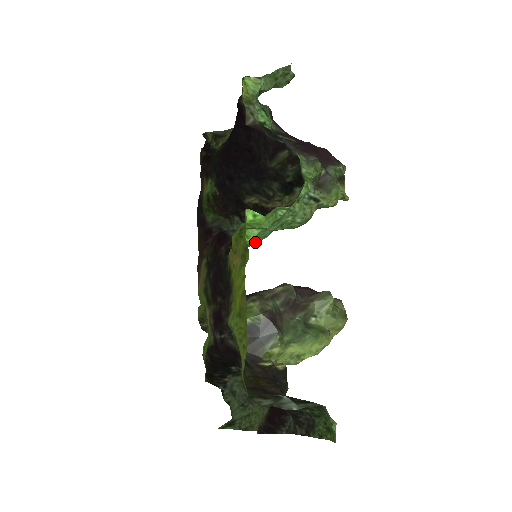
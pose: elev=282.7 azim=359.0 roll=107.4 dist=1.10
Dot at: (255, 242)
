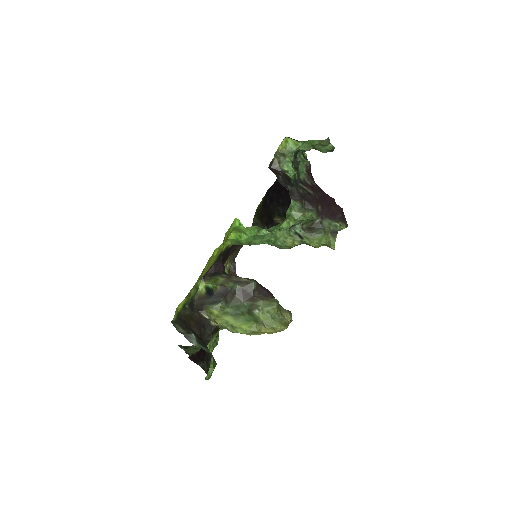
Dot at: (249, 244)
